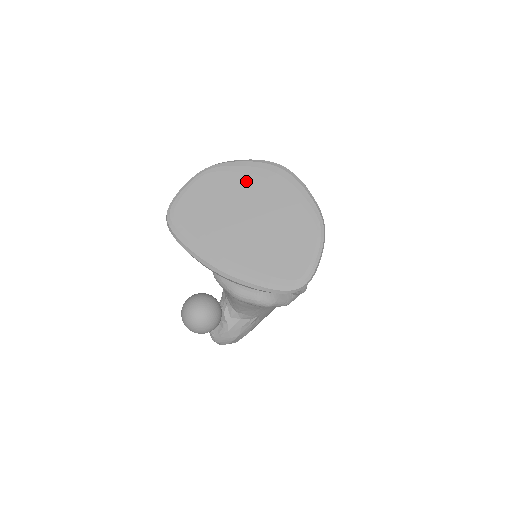
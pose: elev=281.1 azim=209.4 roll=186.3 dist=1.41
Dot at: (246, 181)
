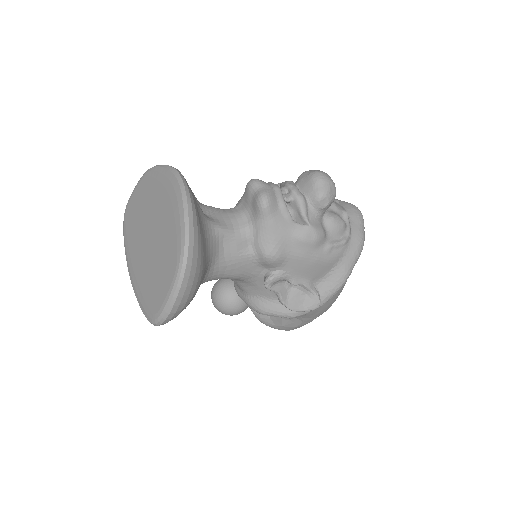
Dot at: (158, 191)
